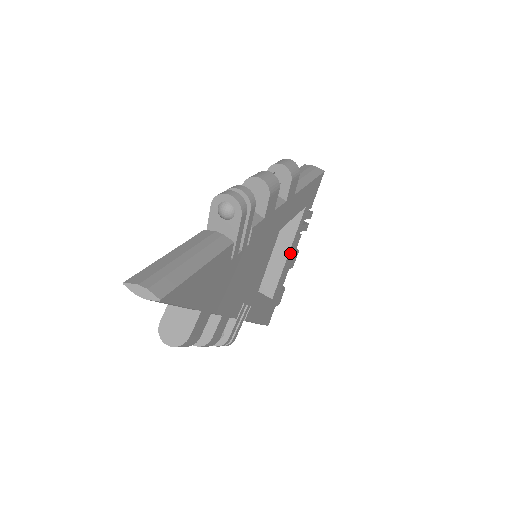
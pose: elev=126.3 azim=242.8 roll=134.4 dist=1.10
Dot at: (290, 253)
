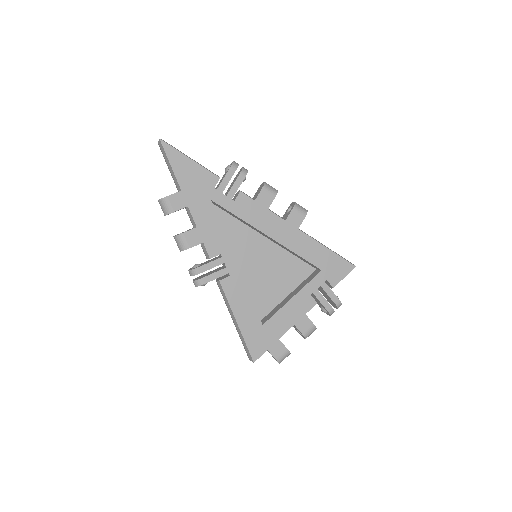
Dot at: (296, 301)
